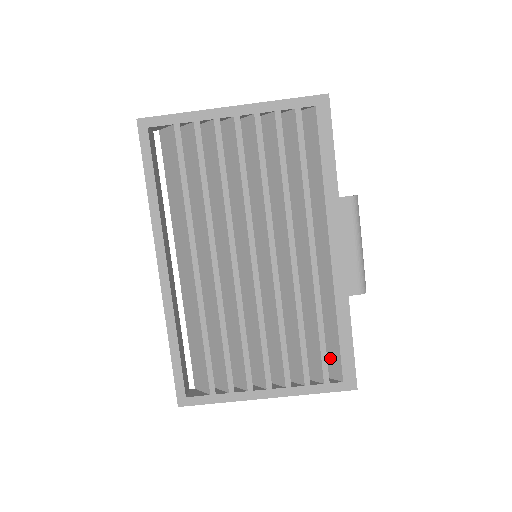
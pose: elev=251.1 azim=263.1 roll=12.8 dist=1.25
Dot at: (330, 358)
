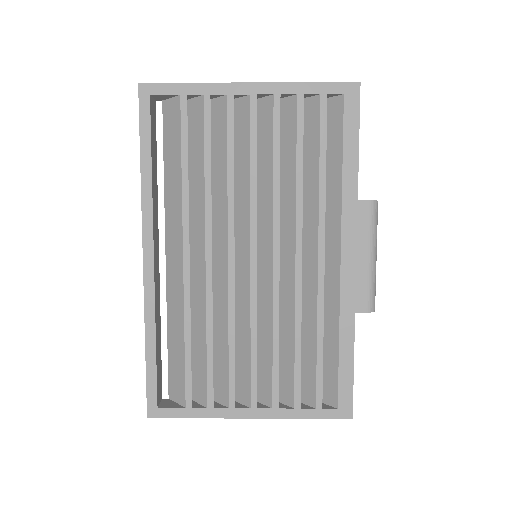
Dot at: (325, 380)
